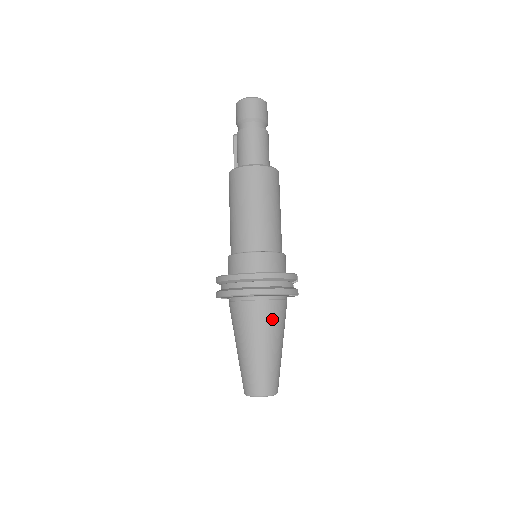
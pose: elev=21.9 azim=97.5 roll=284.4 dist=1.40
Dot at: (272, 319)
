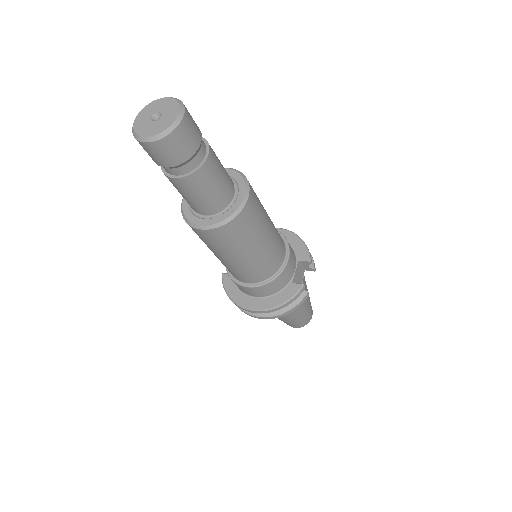
Dot at: occluded
